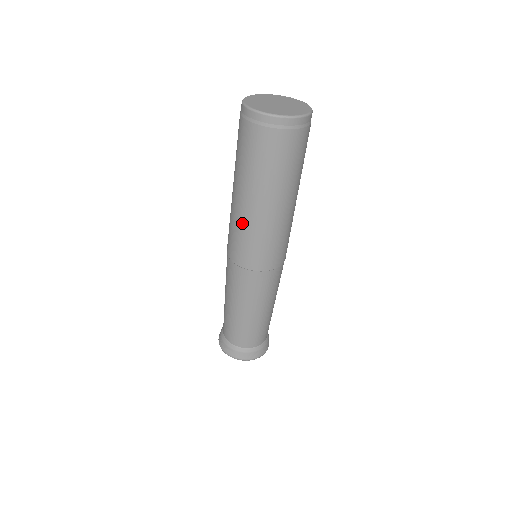
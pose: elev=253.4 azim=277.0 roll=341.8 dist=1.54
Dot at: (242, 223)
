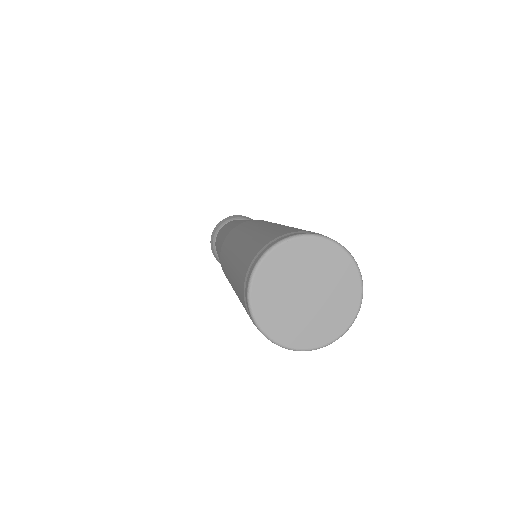
Dot at: (226, 267)
